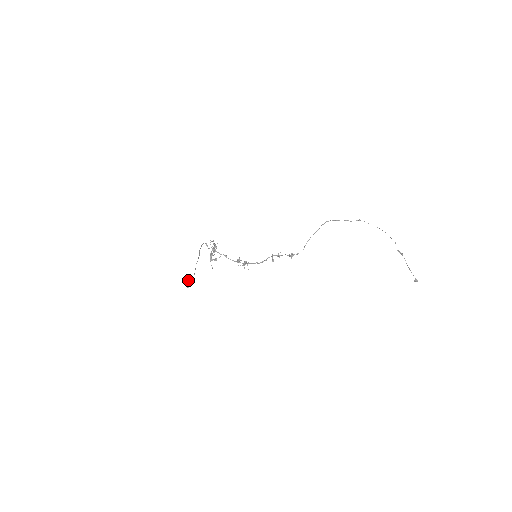
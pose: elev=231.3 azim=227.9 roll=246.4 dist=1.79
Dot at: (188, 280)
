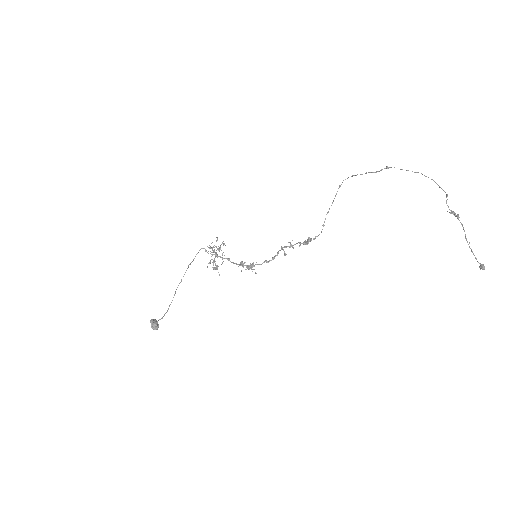
Dot at: (153, 321)
